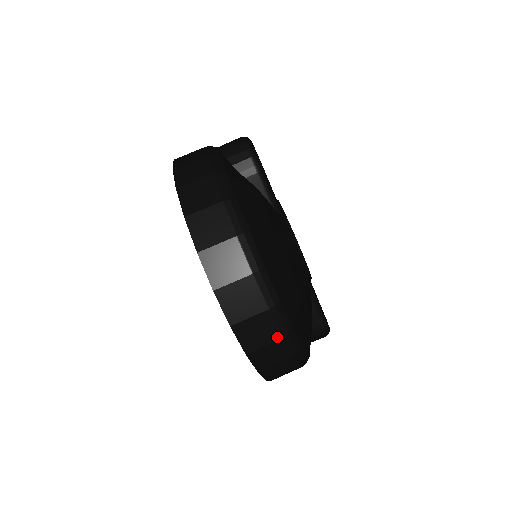
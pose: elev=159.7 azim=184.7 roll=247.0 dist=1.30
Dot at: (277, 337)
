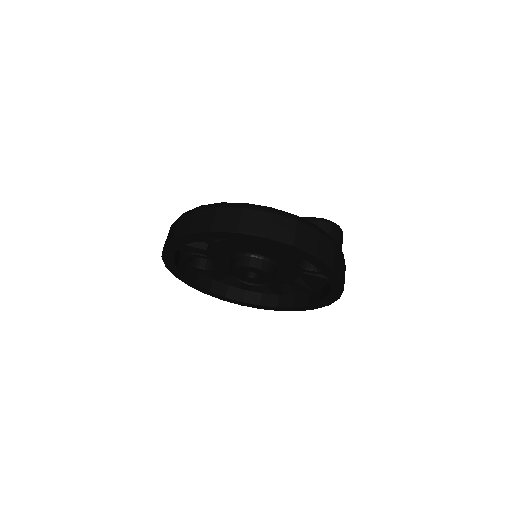
Dot at: (240, 211)
